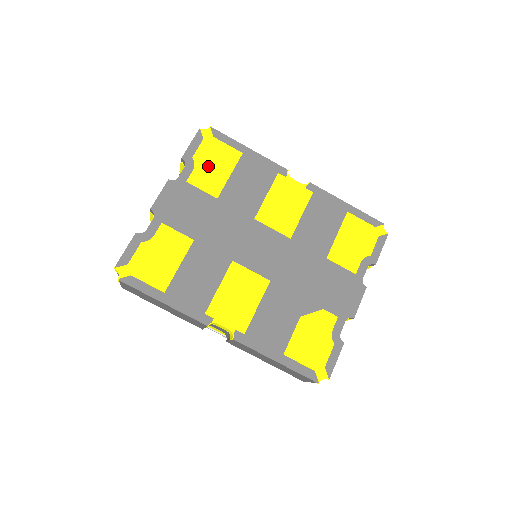
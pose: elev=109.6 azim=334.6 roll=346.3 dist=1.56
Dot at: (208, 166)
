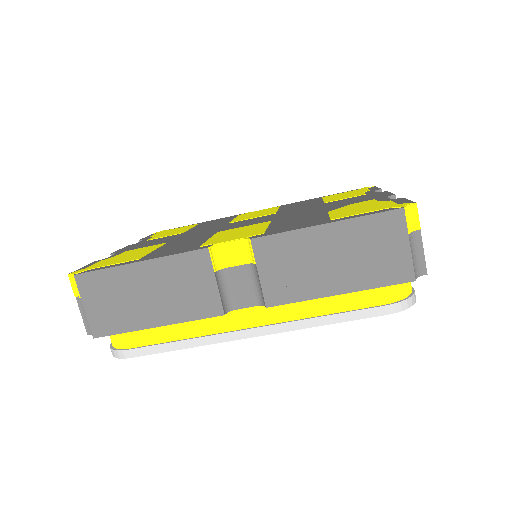
Dot at: (167, 233)
